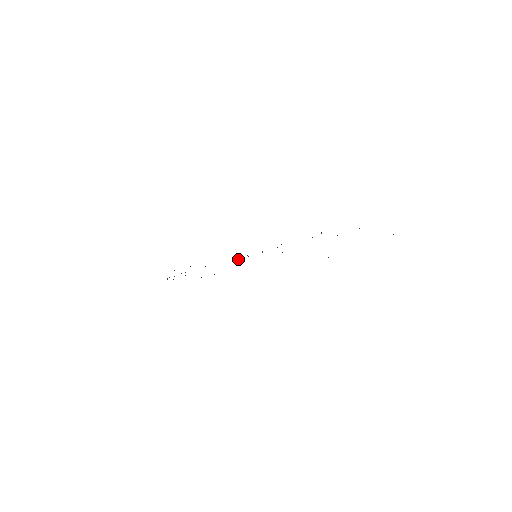
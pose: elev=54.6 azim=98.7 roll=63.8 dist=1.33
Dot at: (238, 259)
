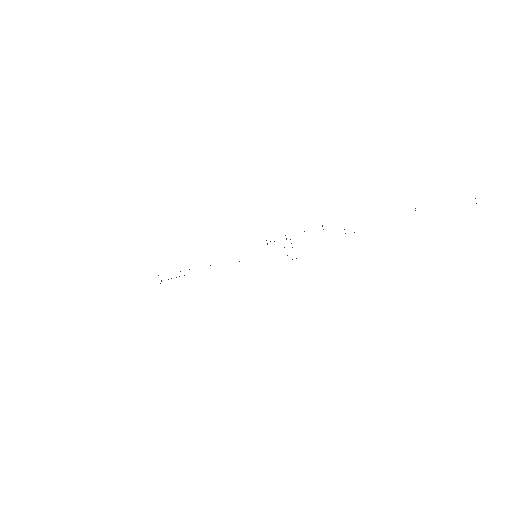
Dot at: occluded
